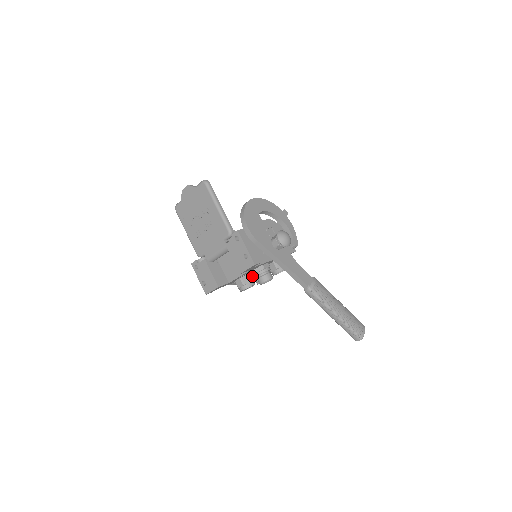
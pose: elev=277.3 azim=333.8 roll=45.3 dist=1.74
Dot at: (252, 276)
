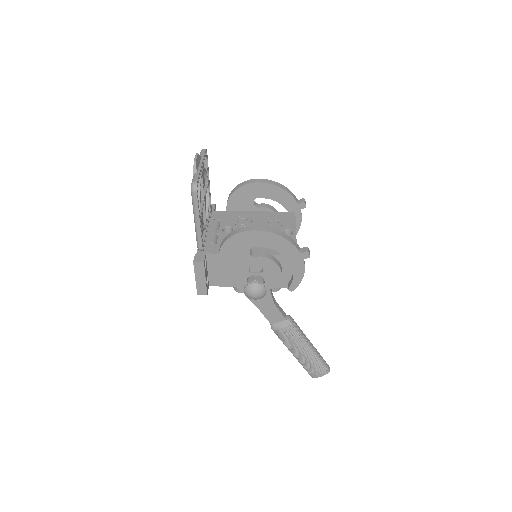
Dot at: occluded
